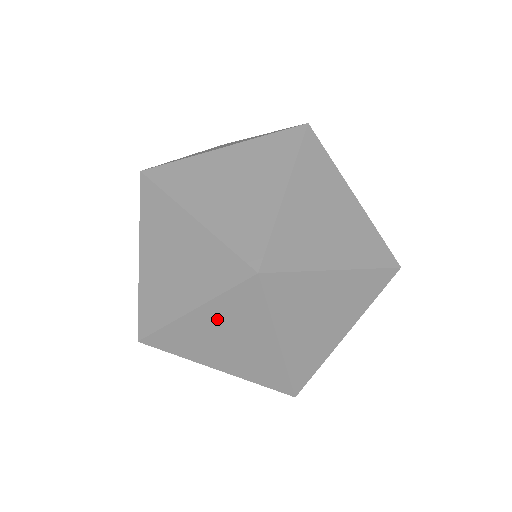
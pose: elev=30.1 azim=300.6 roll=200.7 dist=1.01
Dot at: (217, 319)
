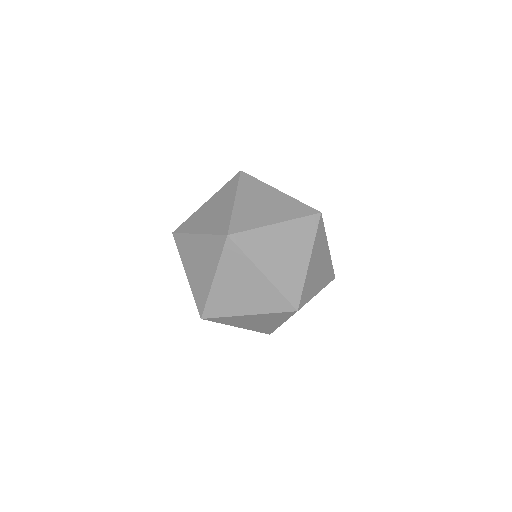
Dot at: (259, 318)
